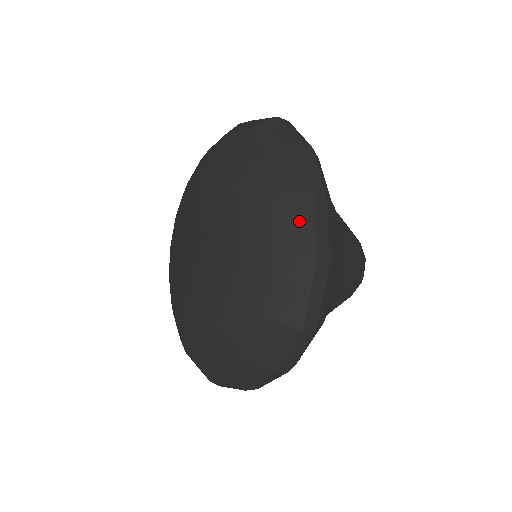
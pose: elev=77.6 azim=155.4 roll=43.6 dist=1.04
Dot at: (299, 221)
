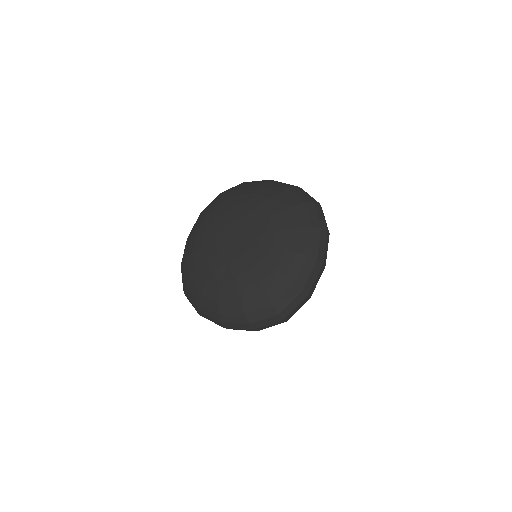
Dot at: (280, 182)
